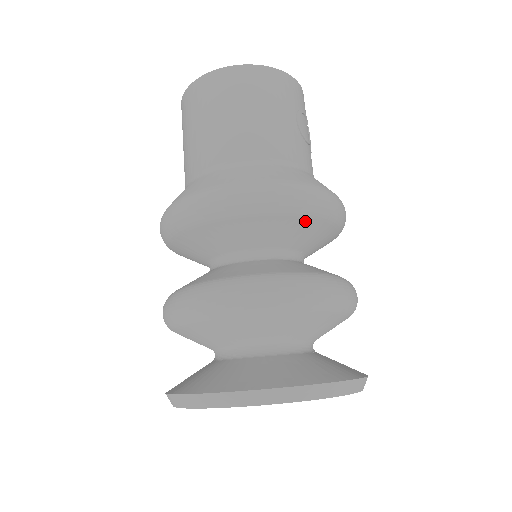
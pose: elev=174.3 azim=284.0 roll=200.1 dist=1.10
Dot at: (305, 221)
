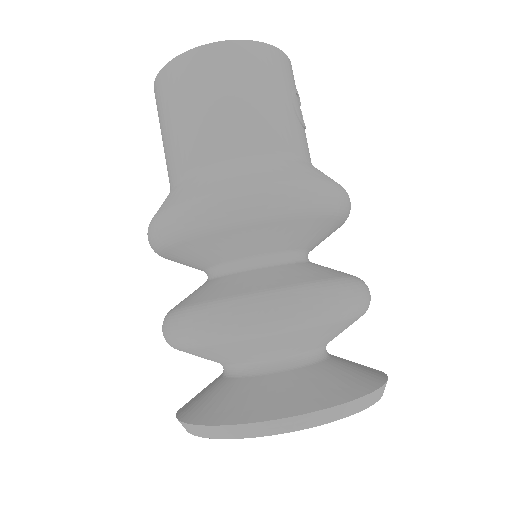
Dot at: (317, 221)
